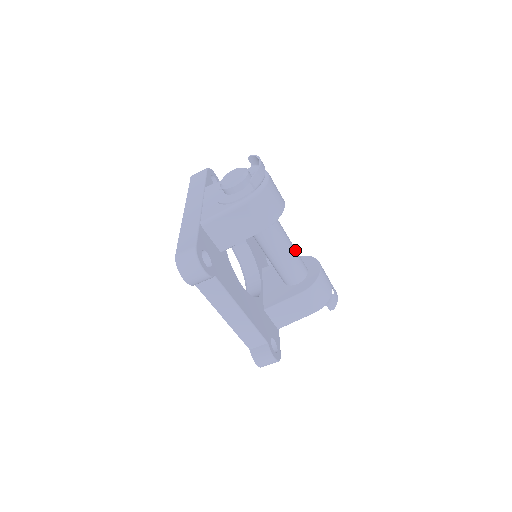
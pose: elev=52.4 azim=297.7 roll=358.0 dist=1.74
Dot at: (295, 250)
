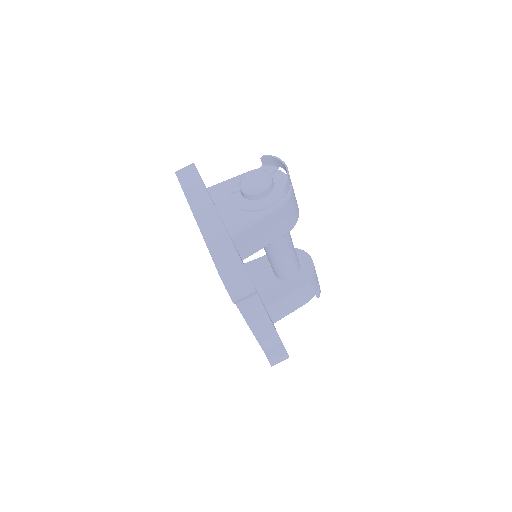
Dot at: occluded
